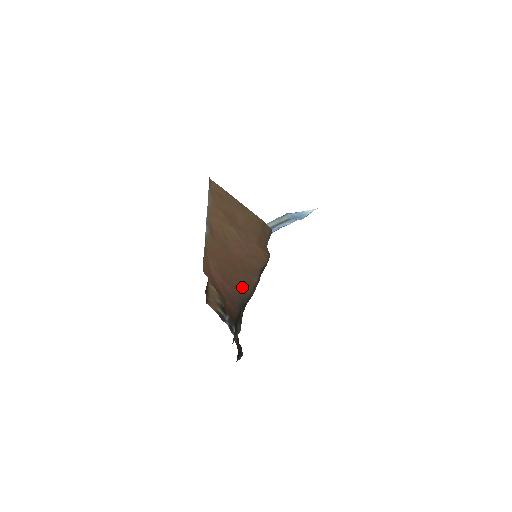
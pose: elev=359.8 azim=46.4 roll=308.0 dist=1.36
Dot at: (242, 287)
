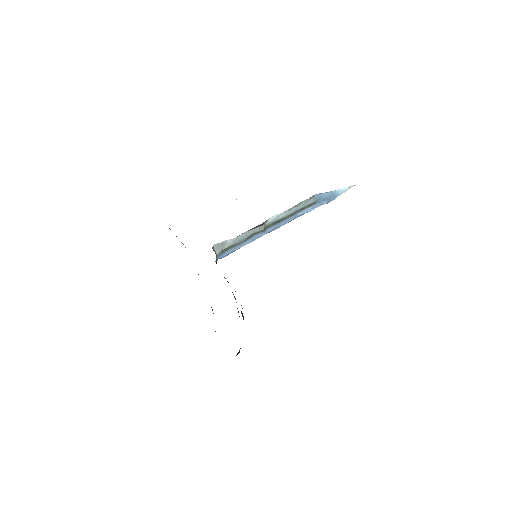
Dot at: occluded
